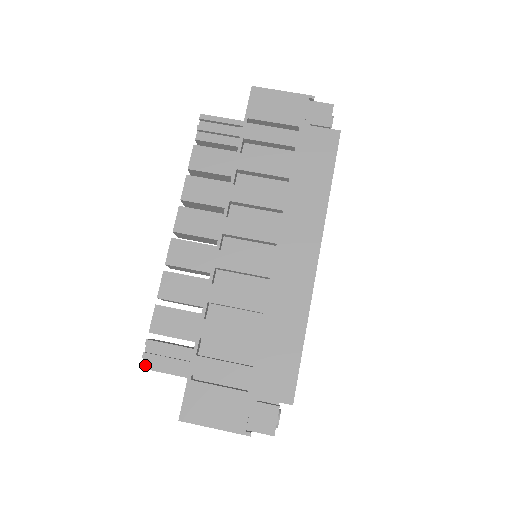
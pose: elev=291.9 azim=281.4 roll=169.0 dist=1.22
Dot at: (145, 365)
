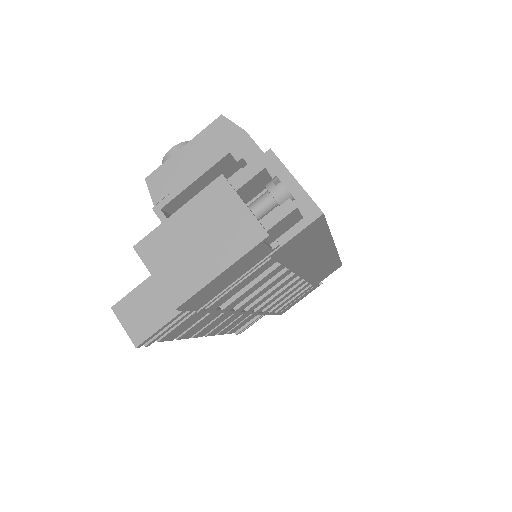
Dot at: occluded
